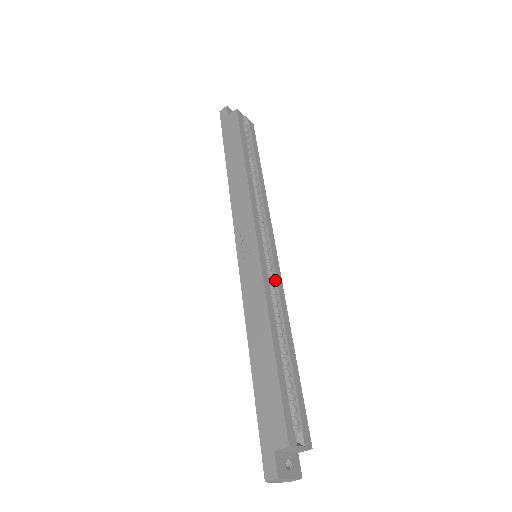
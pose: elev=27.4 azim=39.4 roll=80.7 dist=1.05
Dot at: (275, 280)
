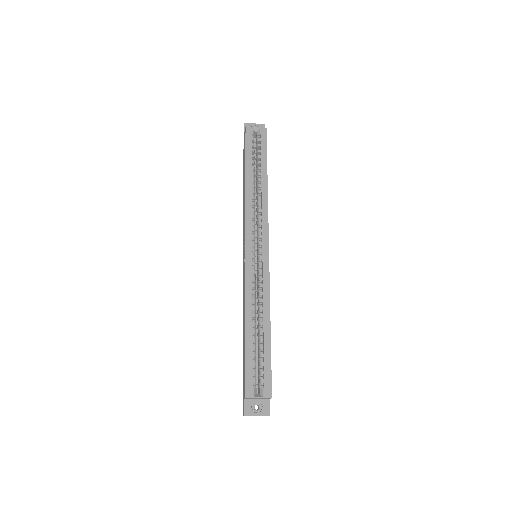
Dot at: (262, 275)
